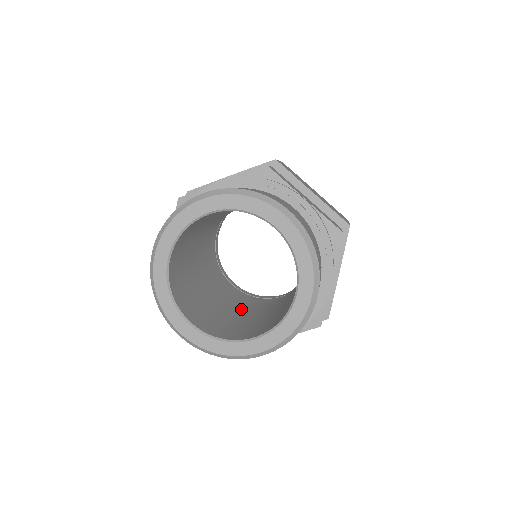
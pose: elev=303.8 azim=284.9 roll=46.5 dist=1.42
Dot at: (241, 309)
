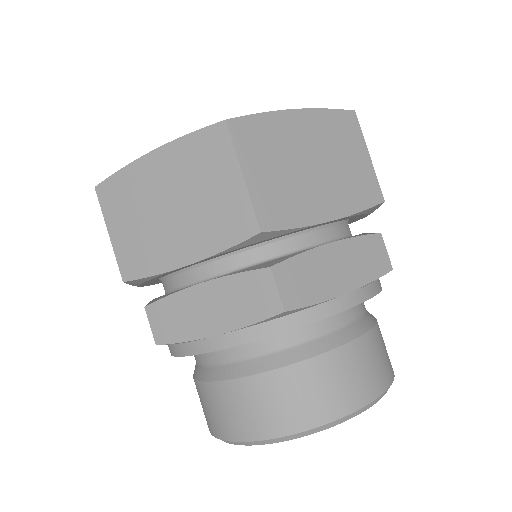
Dot at: occluded
